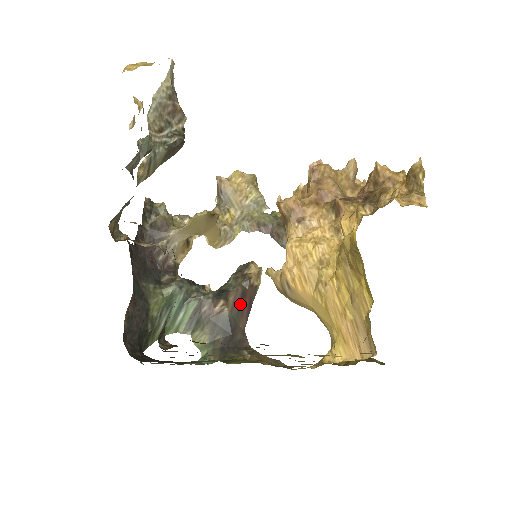
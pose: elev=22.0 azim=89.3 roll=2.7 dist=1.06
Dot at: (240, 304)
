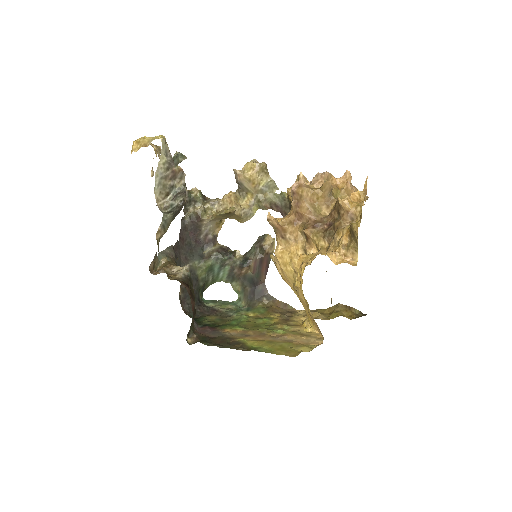
Dot at: (259, 267)
